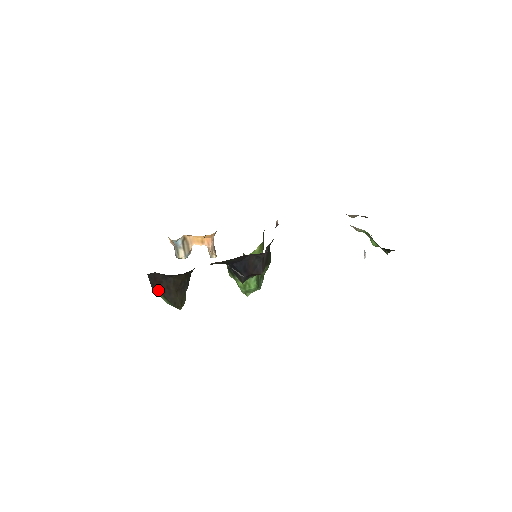
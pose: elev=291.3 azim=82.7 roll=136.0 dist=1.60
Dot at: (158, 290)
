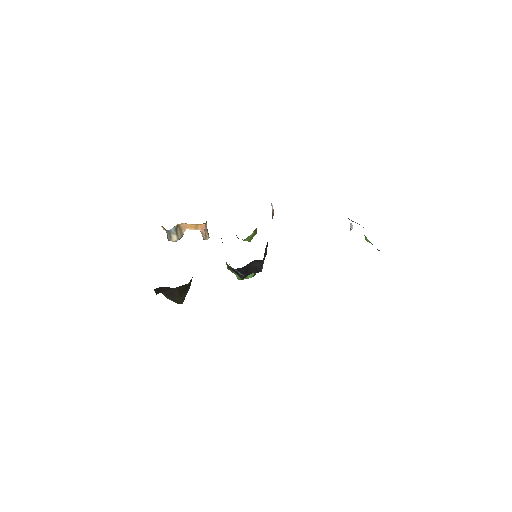
Dot at: occluded
